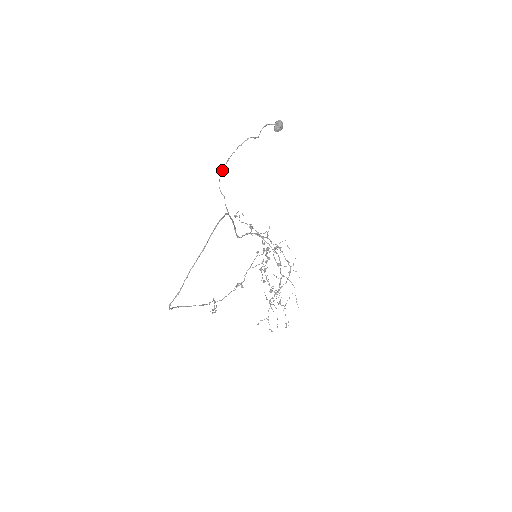
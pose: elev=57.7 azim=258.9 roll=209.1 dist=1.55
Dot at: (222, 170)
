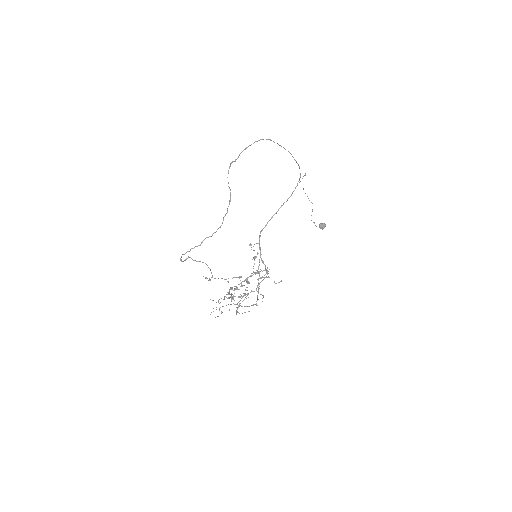
Dot at: occluded
